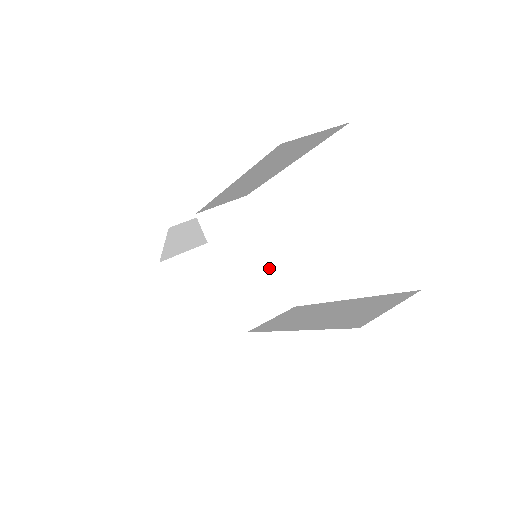
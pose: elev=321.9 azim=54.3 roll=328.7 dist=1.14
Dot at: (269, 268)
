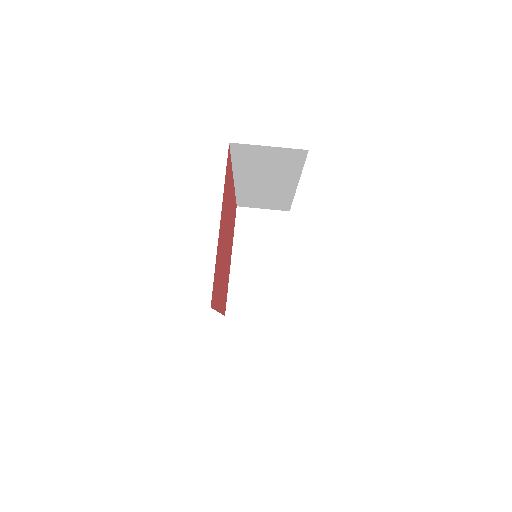
Dot at: (275, 278)
